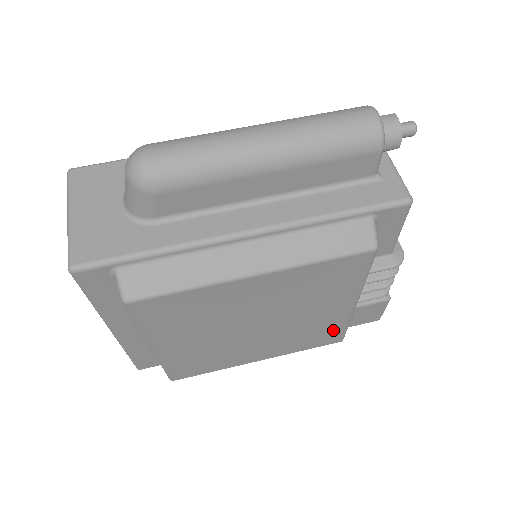
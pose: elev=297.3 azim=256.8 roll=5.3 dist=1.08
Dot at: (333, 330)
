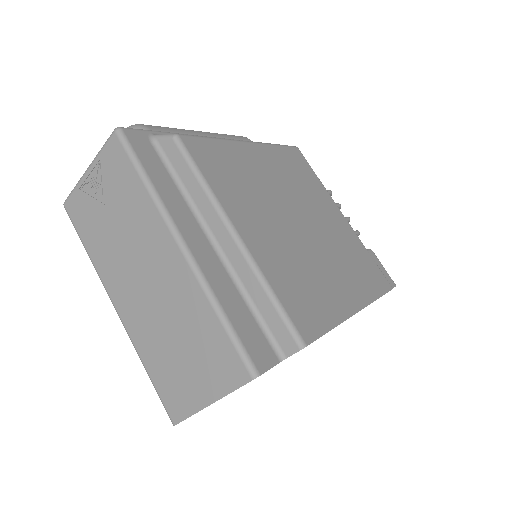
Dot at: (366, 259)
